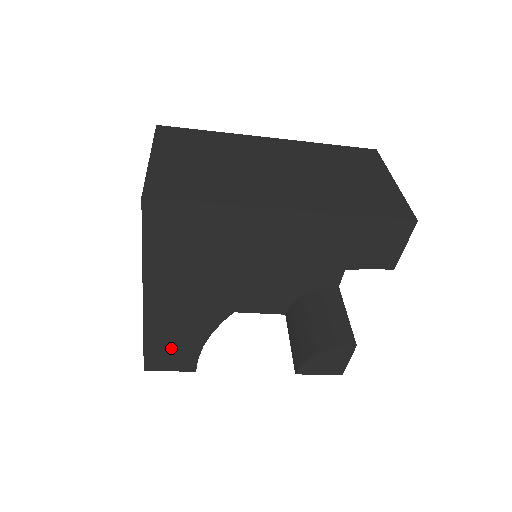
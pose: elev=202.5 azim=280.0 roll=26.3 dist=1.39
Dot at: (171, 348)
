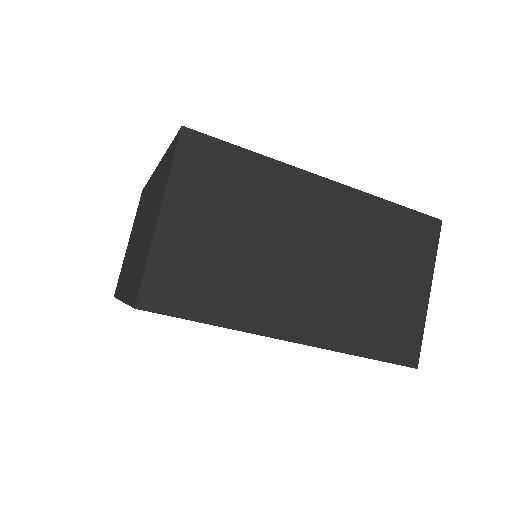
Dot at: occluded
